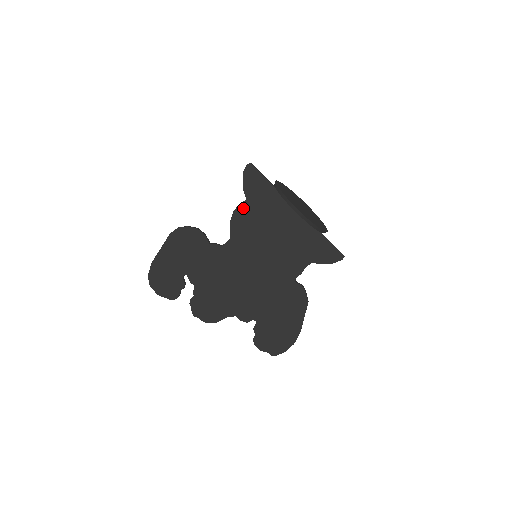
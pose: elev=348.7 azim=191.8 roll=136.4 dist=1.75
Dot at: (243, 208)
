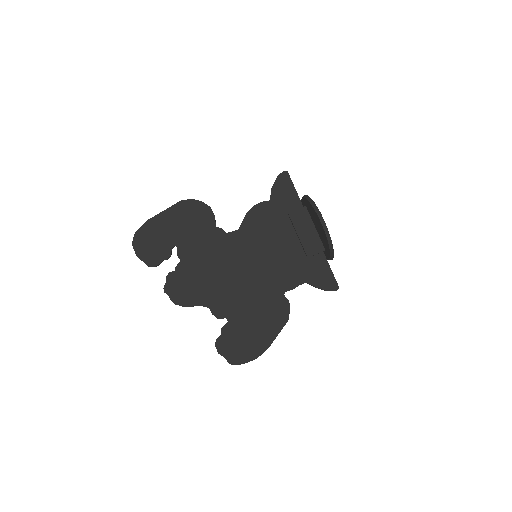
Dot at: (264, 207)
